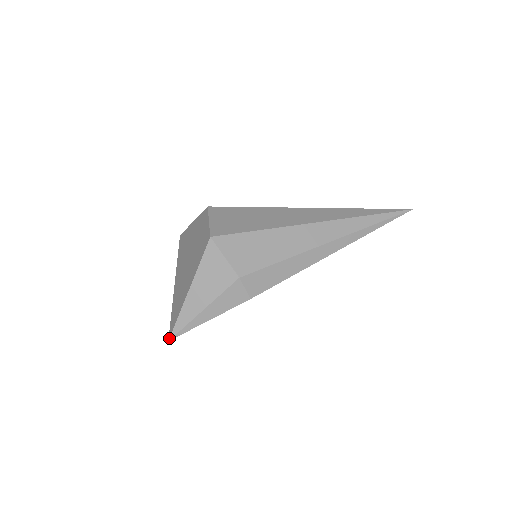
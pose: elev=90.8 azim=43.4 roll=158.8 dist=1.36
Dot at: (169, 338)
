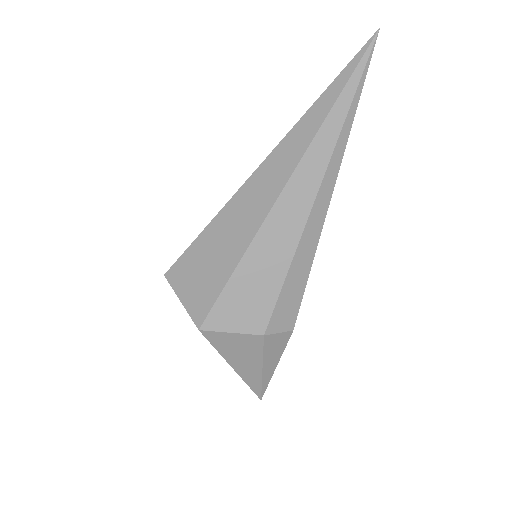
Dot at: occluded
